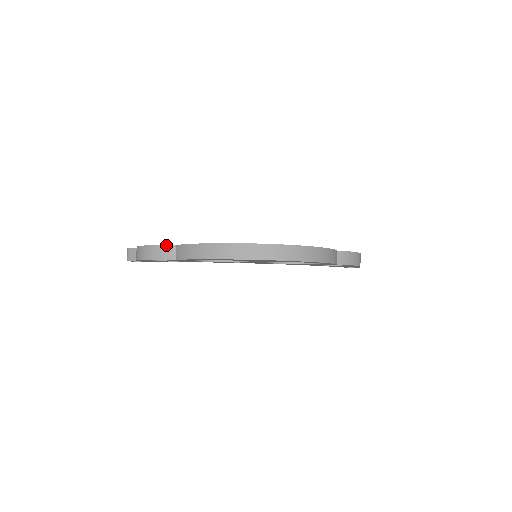
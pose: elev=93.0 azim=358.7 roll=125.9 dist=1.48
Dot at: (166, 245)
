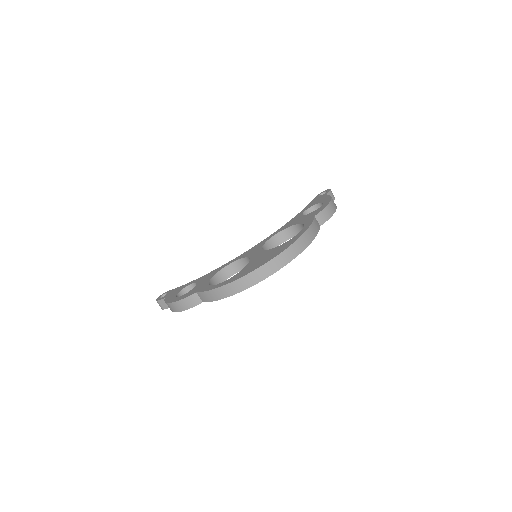
Dot at: (189, 296)
